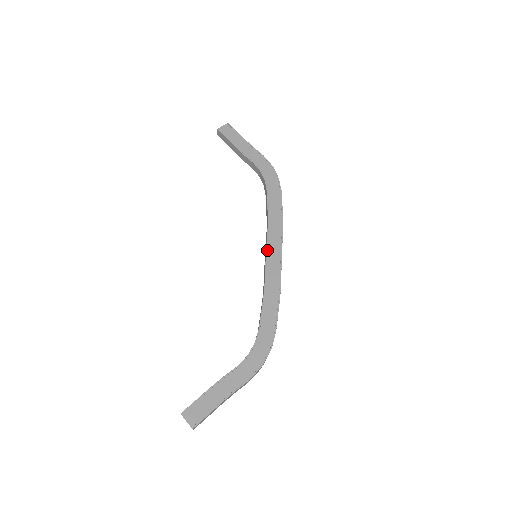
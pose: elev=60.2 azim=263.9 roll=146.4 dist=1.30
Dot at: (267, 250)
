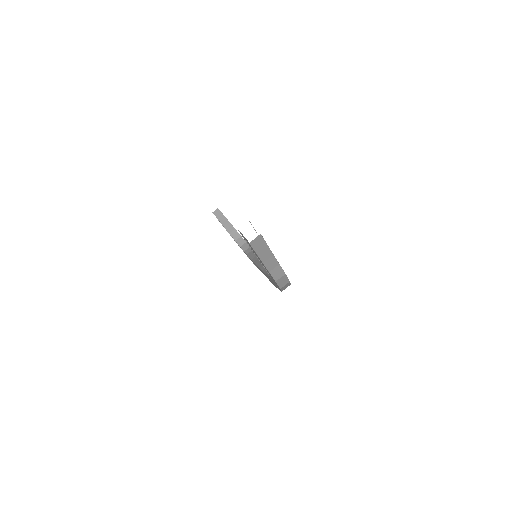
Dot at: occluded
